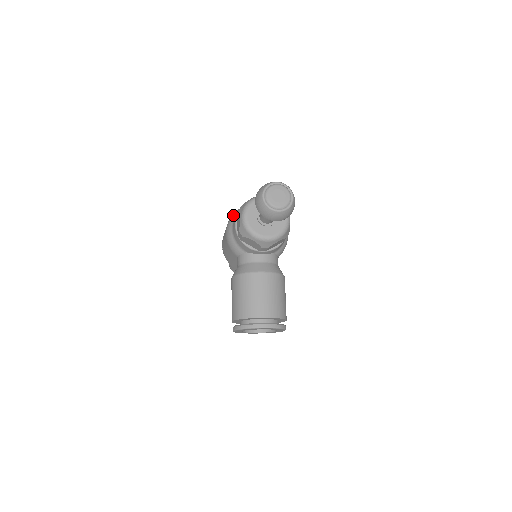
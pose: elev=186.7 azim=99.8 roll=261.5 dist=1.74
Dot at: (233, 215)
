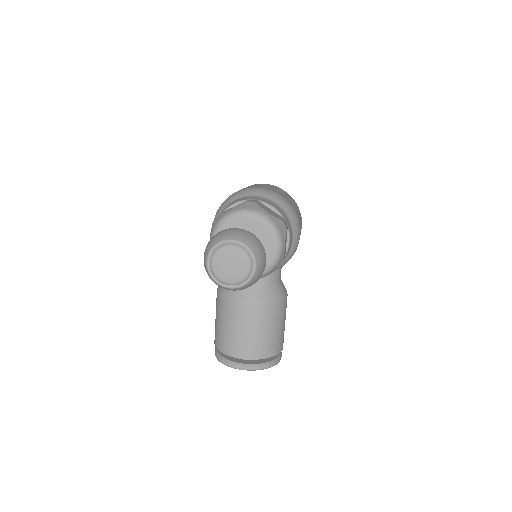
Dot at: (220, 207)
